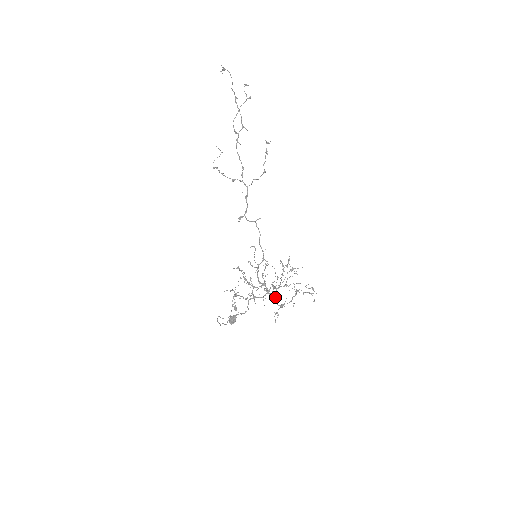
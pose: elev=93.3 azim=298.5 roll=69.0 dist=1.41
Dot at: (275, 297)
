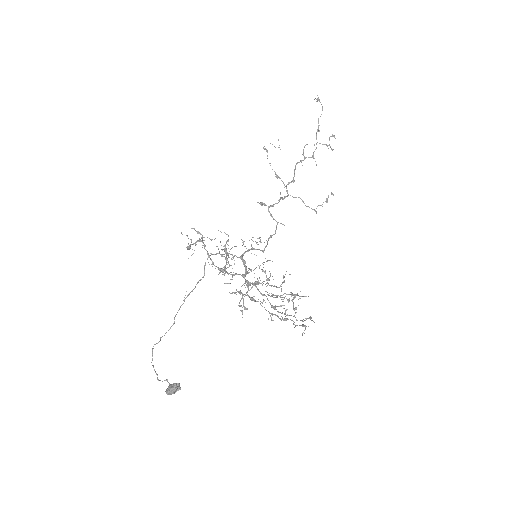
Dot at: (250, 282)
